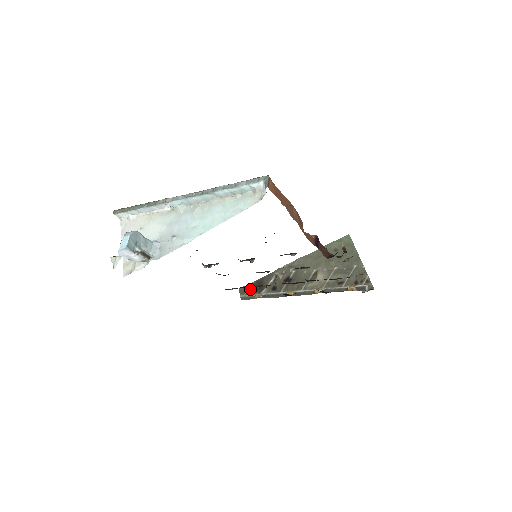
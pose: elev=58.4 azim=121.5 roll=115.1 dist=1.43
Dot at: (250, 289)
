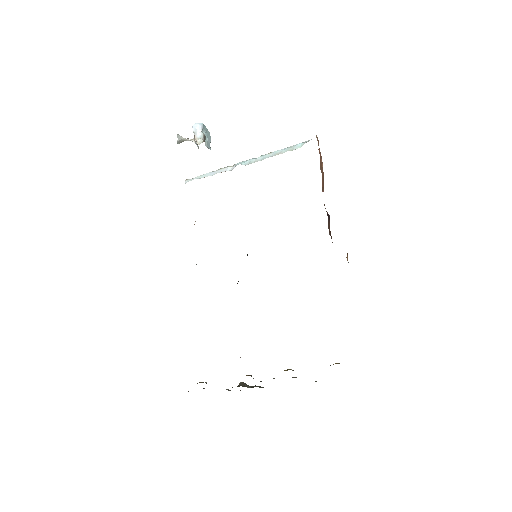
Dot at: occluded
